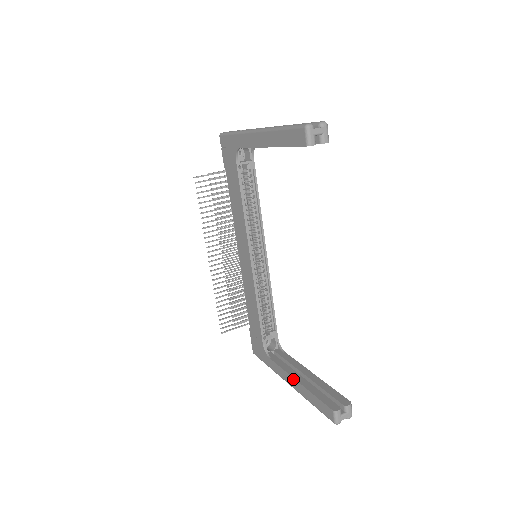
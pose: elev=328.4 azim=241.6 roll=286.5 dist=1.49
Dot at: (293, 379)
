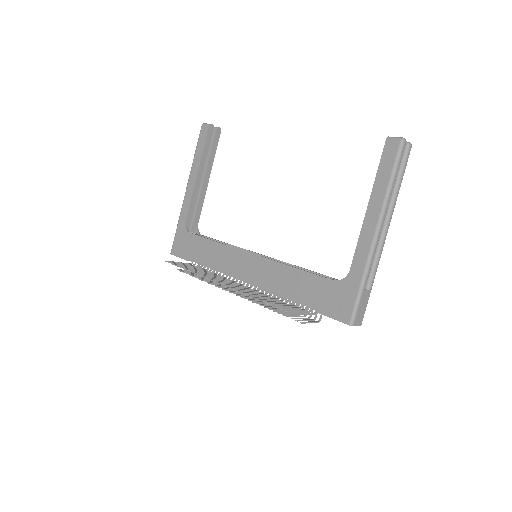
Dot at: (366, 215)
